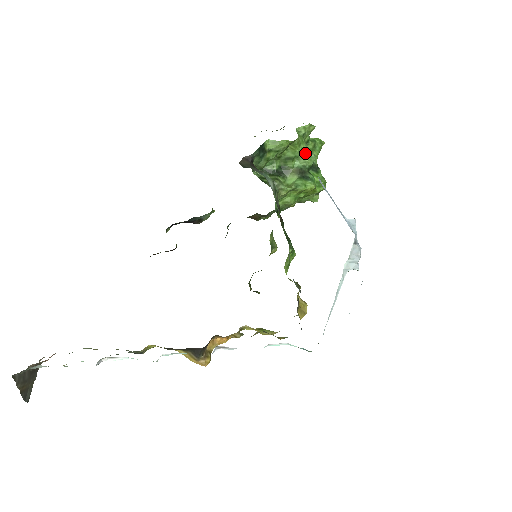
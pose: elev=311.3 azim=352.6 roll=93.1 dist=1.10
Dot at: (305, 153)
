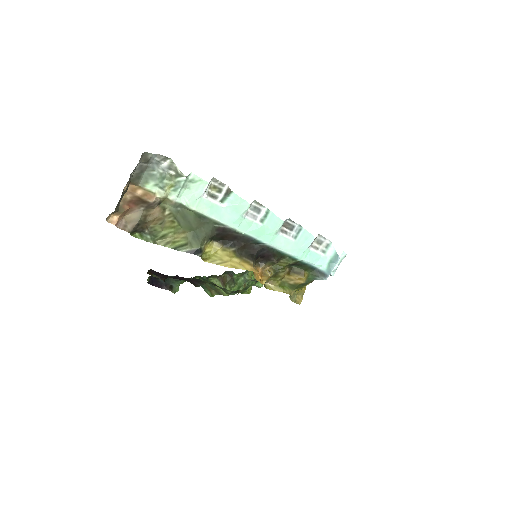
Dot at: occluded
